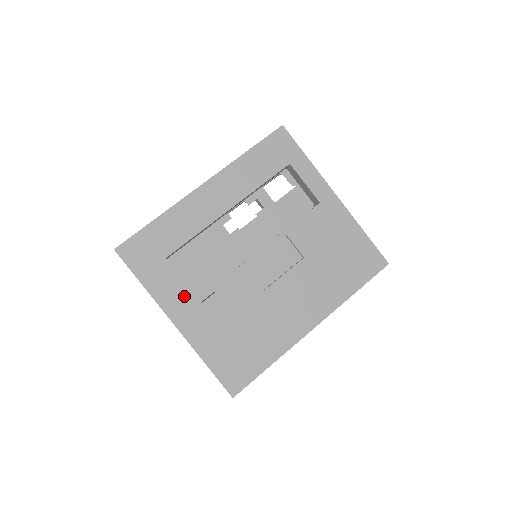
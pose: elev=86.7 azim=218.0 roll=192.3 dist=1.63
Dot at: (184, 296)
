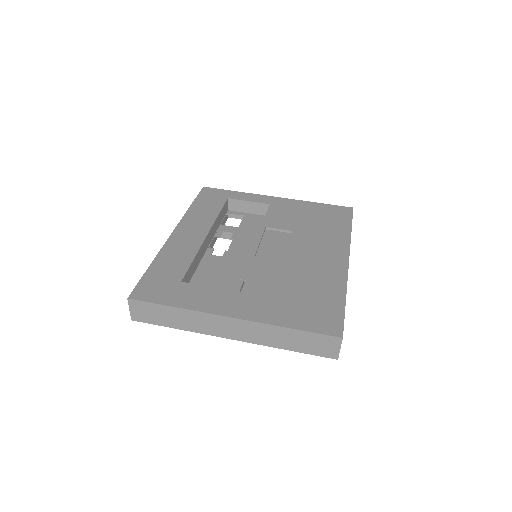
Dot at: (221, 295)
